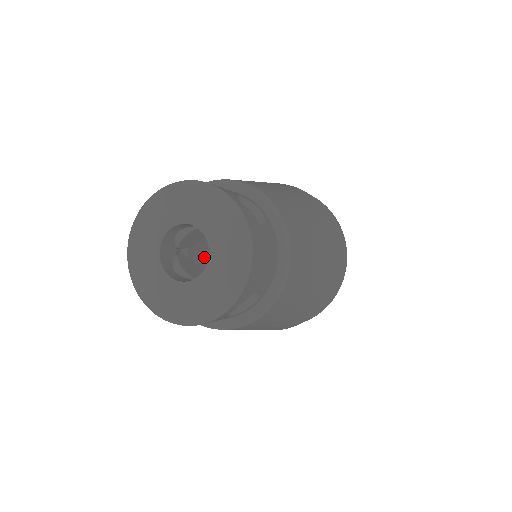
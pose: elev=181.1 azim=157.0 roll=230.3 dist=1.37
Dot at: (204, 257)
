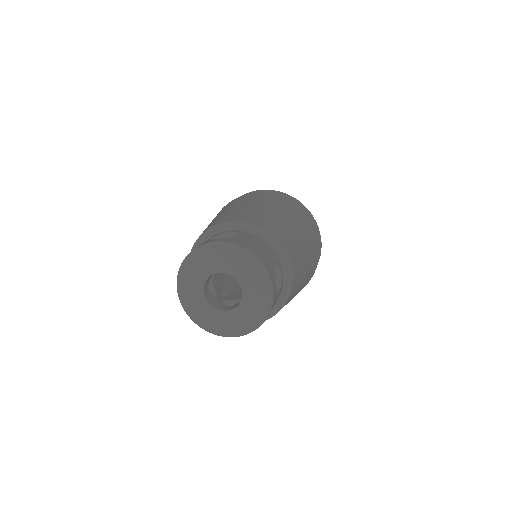
Dot at: occluded
